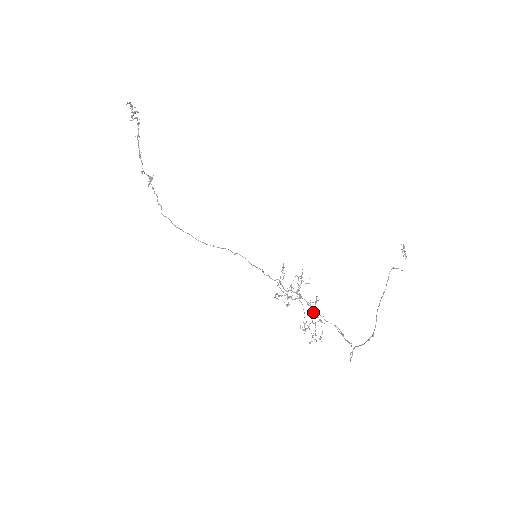
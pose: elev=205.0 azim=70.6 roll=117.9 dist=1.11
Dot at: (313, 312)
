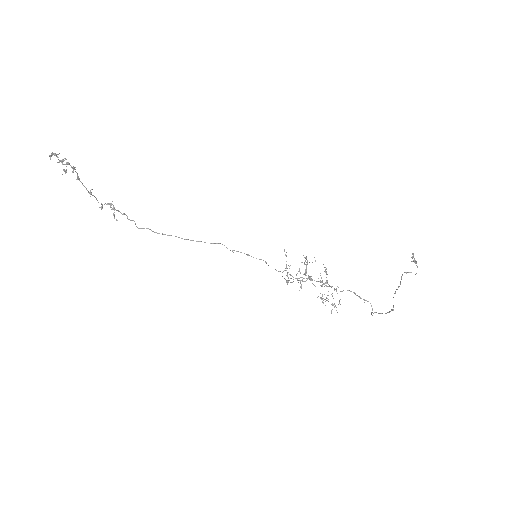
Dot at: occluded
